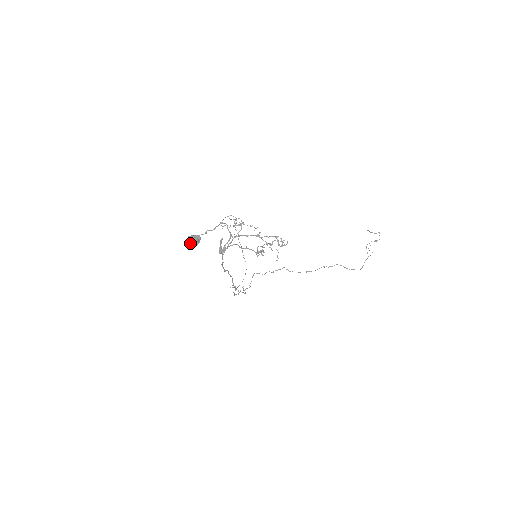
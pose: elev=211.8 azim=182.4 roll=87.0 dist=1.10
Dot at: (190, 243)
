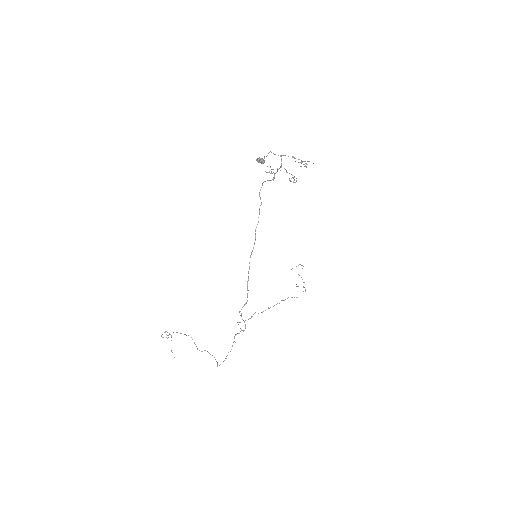
Dot at: (261, 160)
